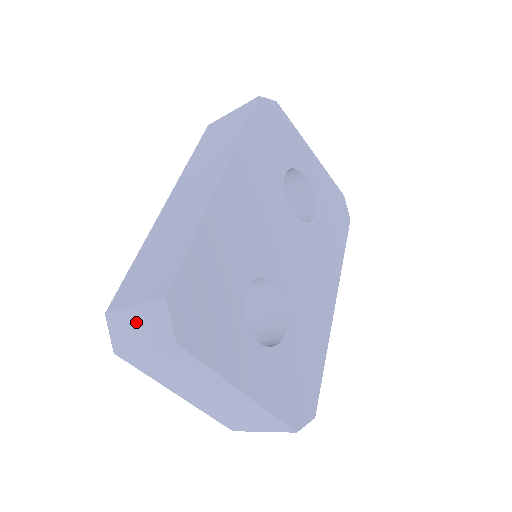
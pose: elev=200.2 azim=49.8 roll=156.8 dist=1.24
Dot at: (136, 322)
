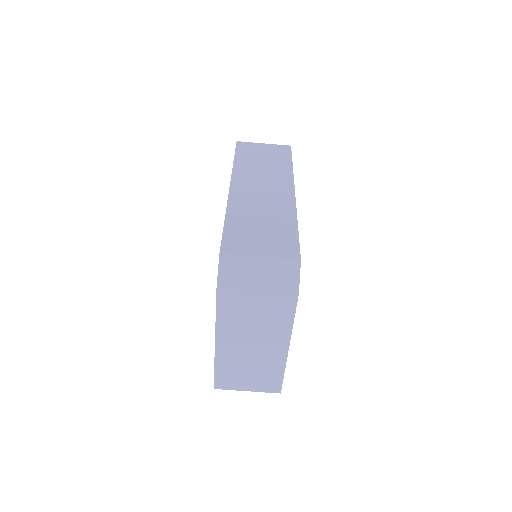
Dot at: (259, 269)
